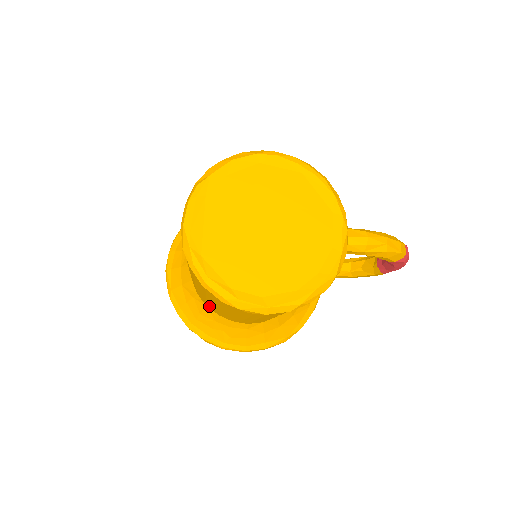
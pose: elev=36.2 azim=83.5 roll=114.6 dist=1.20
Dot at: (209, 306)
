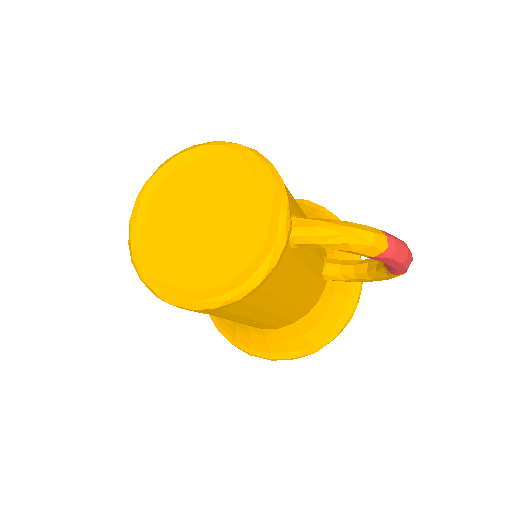
Dot at: occluded
